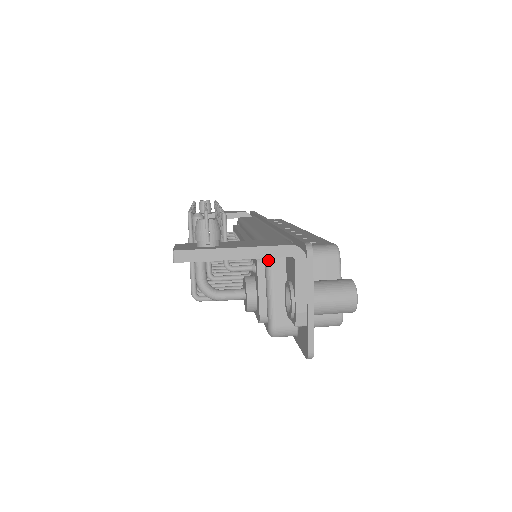
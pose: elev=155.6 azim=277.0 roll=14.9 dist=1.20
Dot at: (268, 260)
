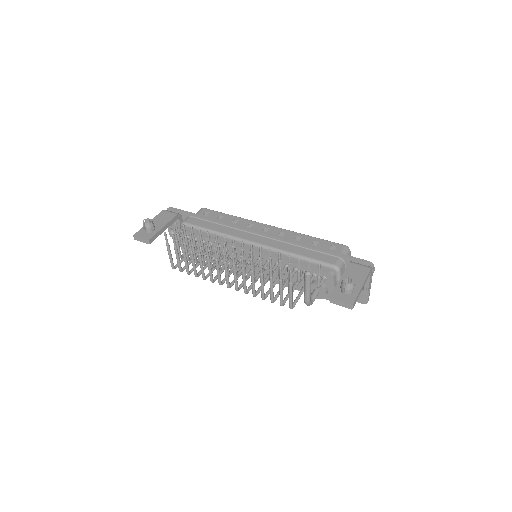
Dot at: (339, 274)
